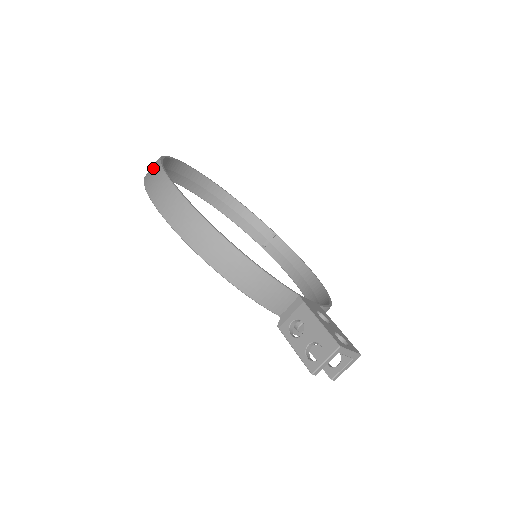
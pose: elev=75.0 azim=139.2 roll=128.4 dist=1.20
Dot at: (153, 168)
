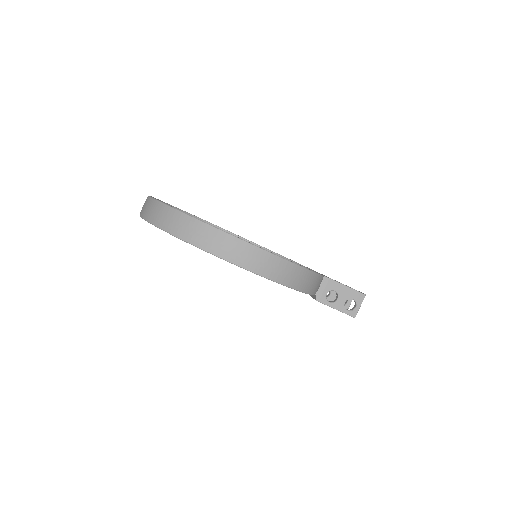
Dot at: (204, 232)
